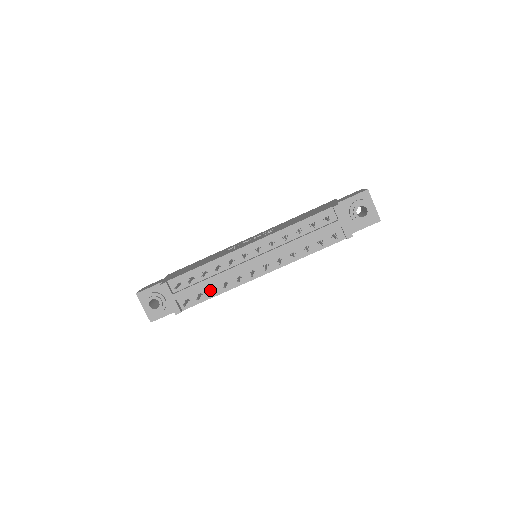
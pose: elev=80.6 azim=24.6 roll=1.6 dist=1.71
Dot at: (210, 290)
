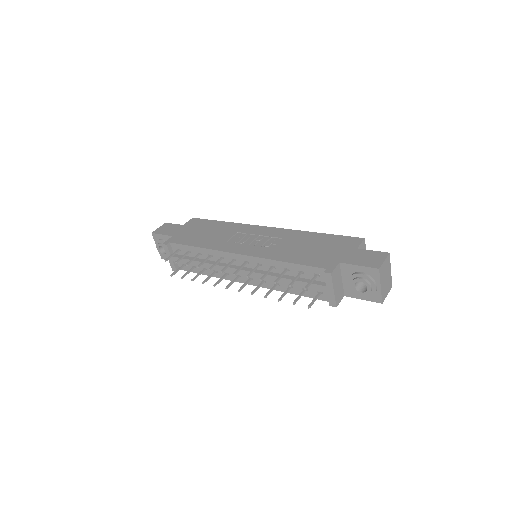
Dot at: (202, 268)
